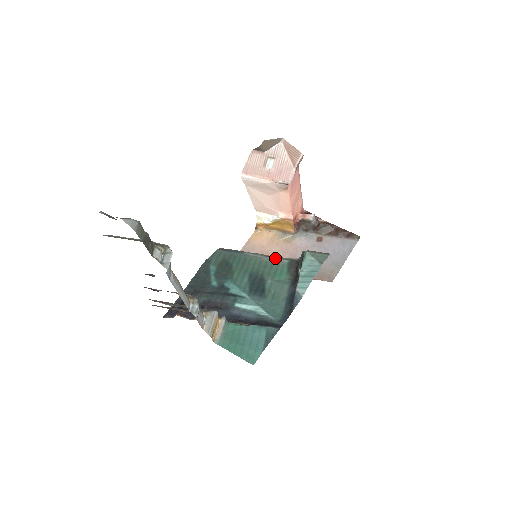
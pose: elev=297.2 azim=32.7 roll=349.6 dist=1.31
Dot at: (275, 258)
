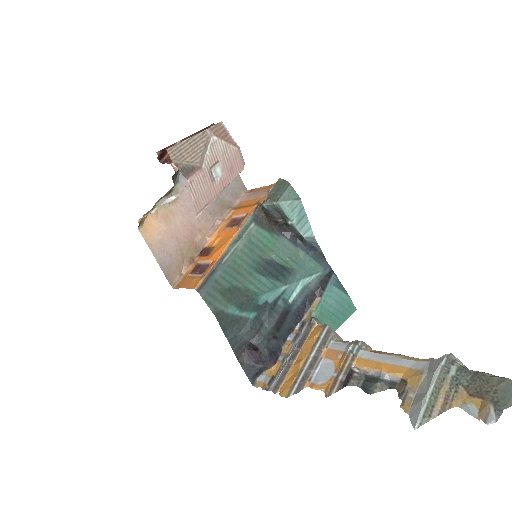
Dot at: (244, 234)
